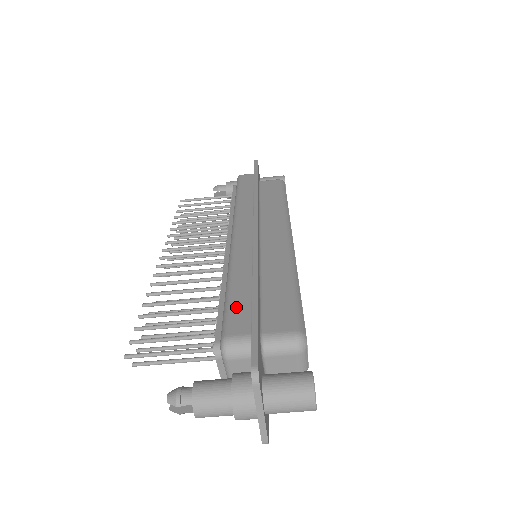
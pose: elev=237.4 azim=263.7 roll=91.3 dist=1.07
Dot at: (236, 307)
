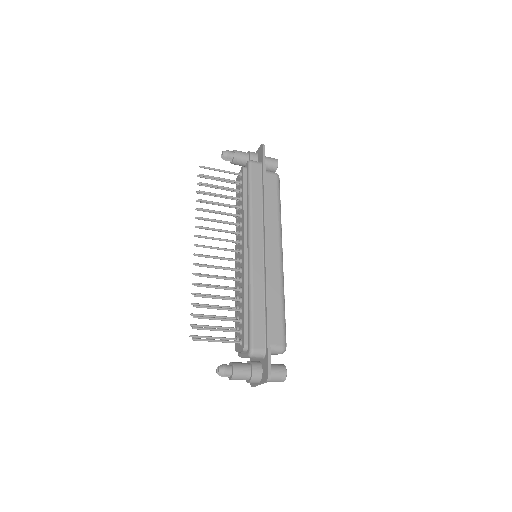
Dot at: (257, 326)
